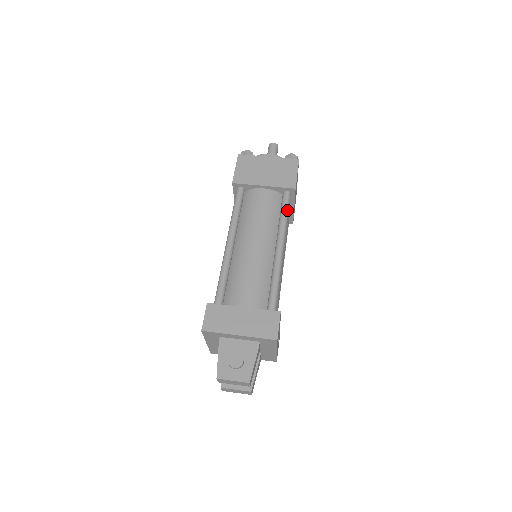
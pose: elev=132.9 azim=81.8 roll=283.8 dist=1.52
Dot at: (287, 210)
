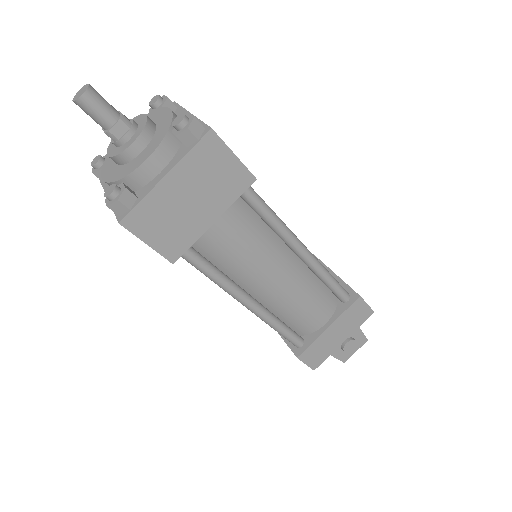
Dot at: (268, 209)
